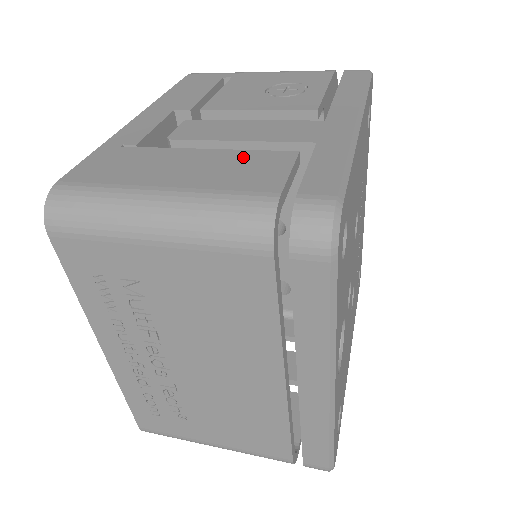
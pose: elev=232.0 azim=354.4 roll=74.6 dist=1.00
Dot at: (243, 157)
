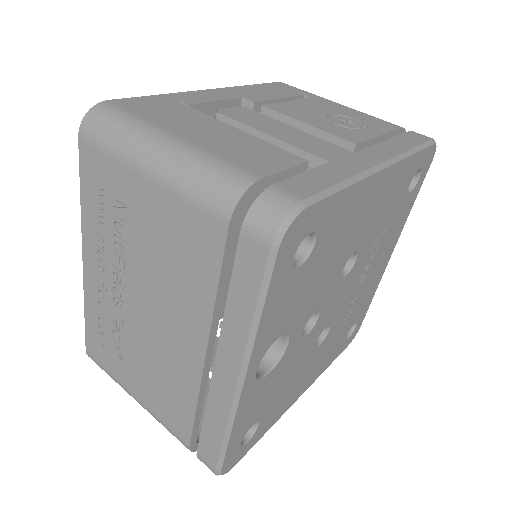
Dot at: (260, 145)
